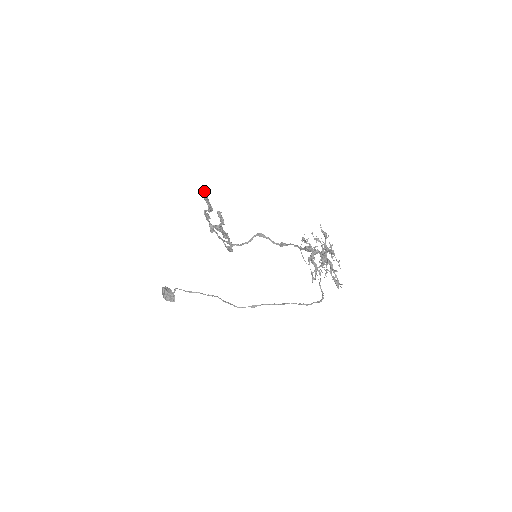
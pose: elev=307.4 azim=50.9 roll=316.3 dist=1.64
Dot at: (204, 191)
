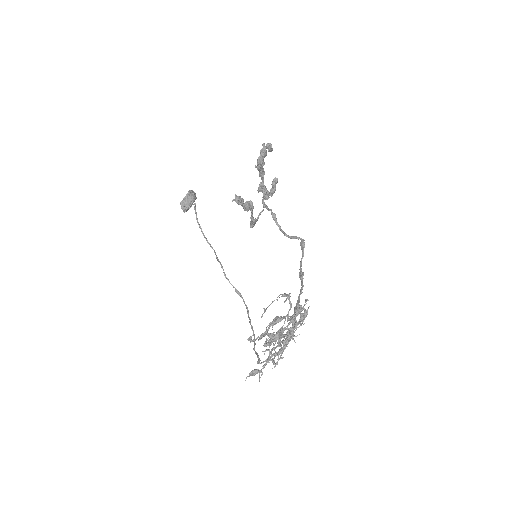
Dot at: (268, 143)
